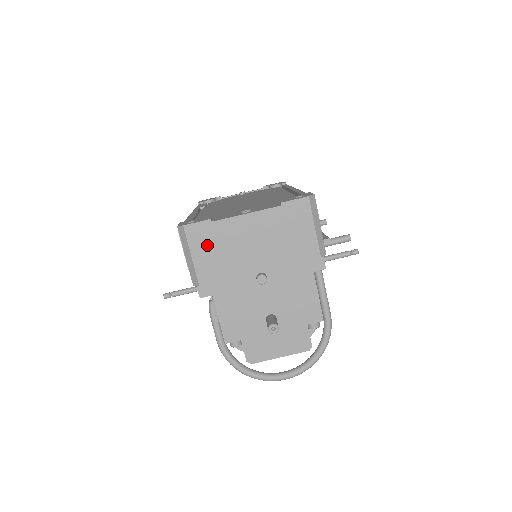
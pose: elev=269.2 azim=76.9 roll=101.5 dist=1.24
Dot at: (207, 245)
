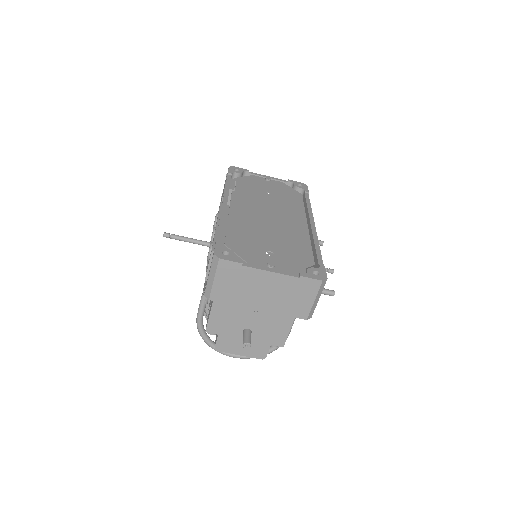
Dot at: (230, 278)
